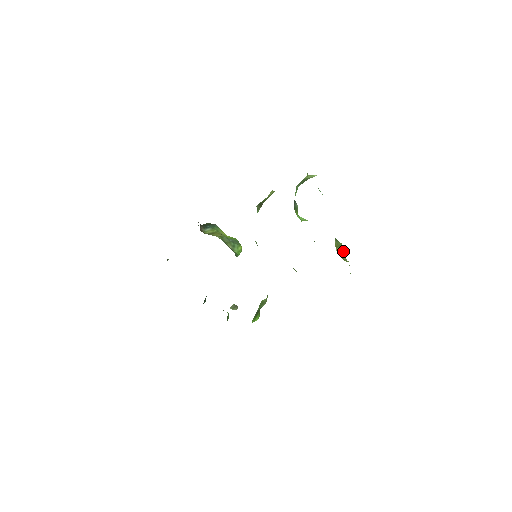
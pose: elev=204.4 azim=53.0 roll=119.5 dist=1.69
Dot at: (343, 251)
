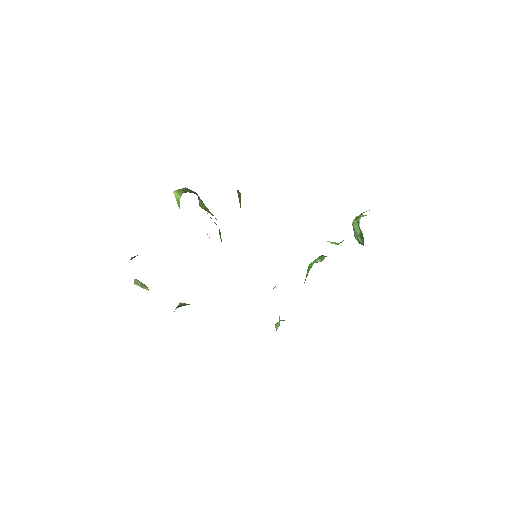
Dot at: occluded
